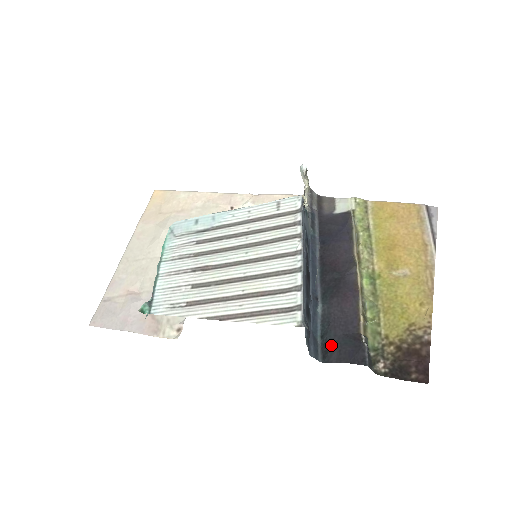
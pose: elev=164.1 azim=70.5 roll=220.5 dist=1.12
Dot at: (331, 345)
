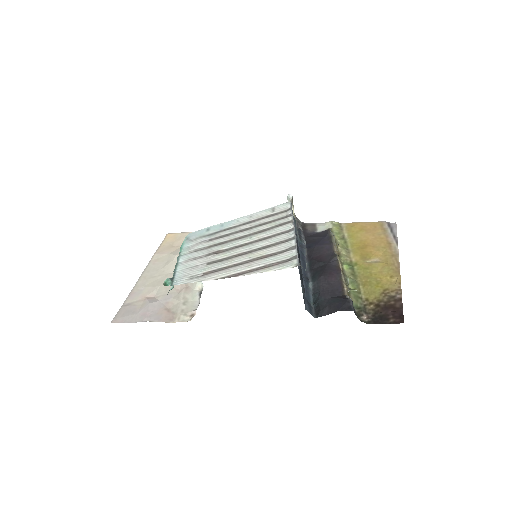
Dot at: (322, 305)
